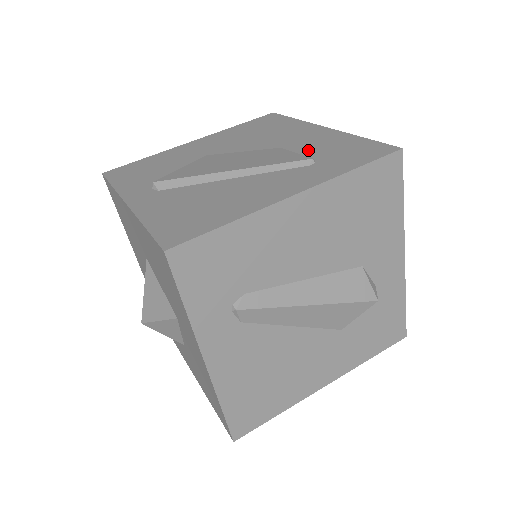
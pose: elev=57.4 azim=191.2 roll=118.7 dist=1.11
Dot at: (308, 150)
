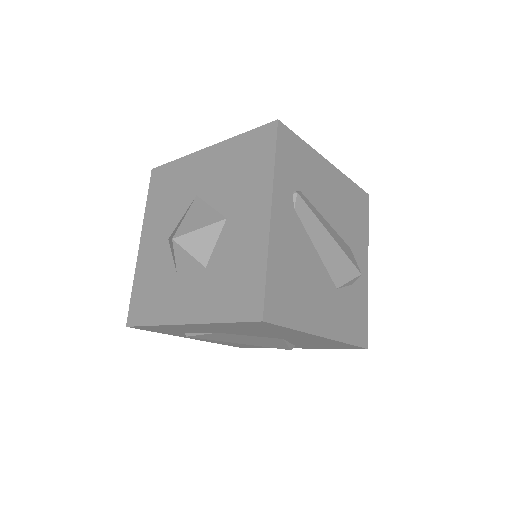
Dot at: occluded
